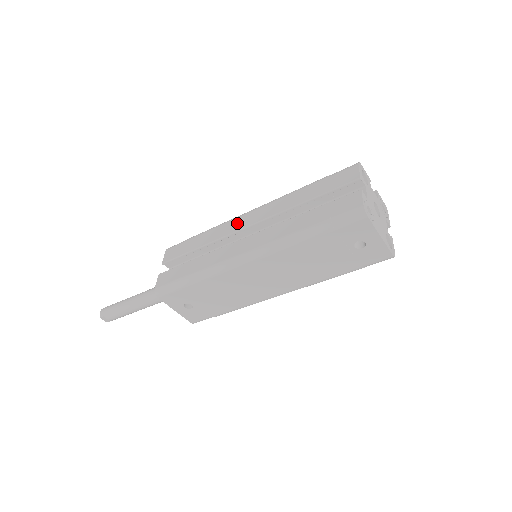
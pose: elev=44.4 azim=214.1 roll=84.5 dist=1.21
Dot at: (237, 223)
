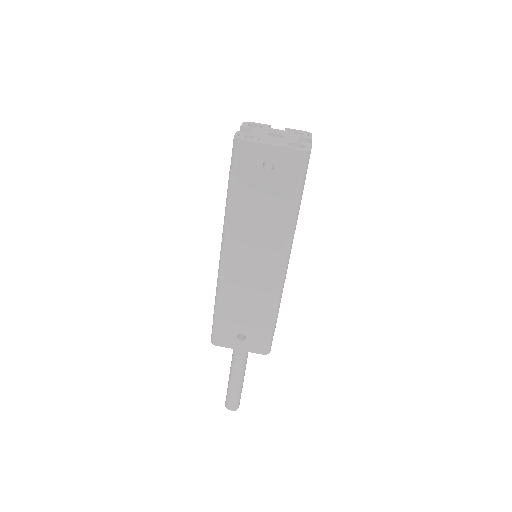
Dot at: occluded
